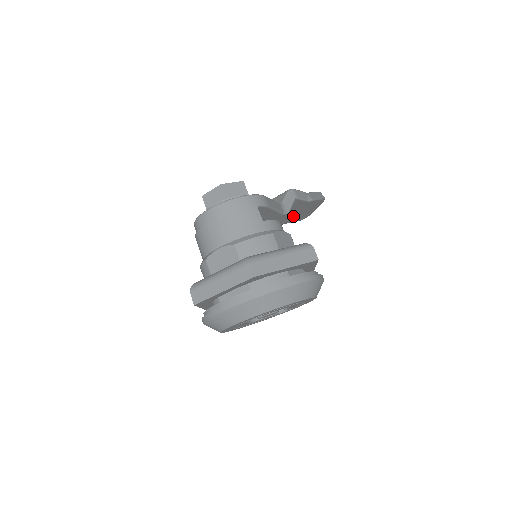
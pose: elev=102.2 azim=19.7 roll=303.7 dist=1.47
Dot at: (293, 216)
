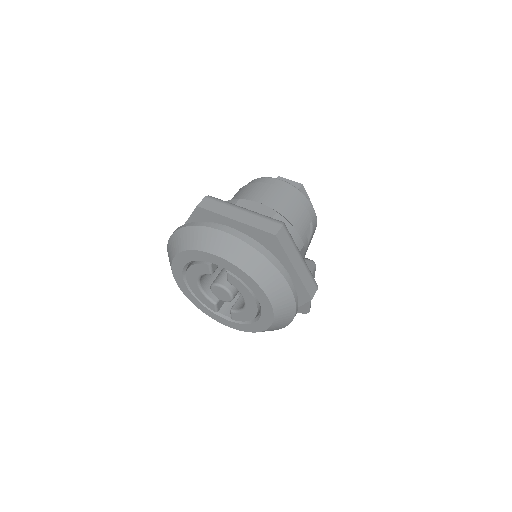
Dot at: occluded
